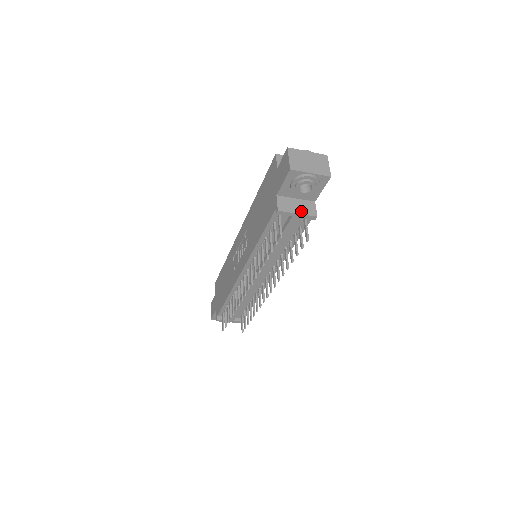
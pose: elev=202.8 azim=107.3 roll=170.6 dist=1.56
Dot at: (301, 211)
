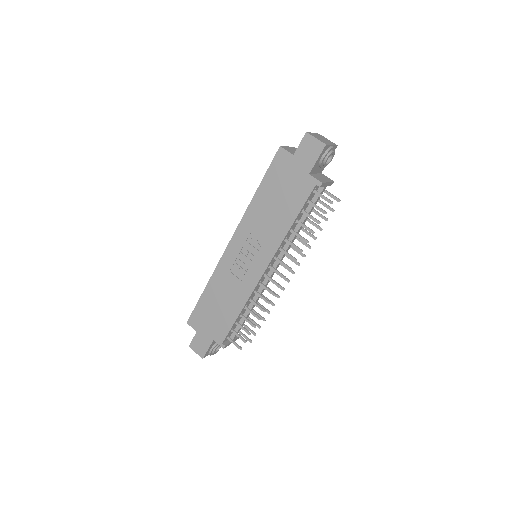
Dot at: (327, 180)
